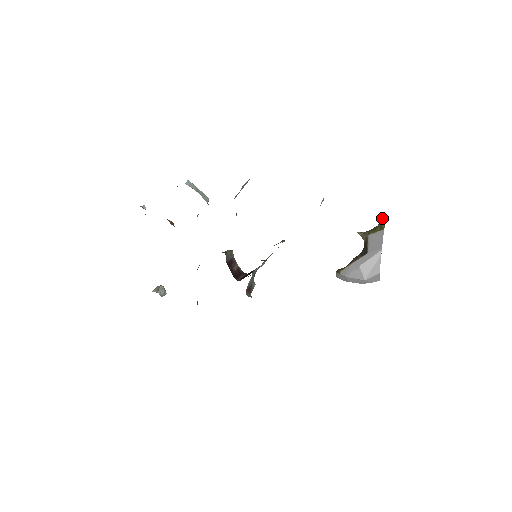
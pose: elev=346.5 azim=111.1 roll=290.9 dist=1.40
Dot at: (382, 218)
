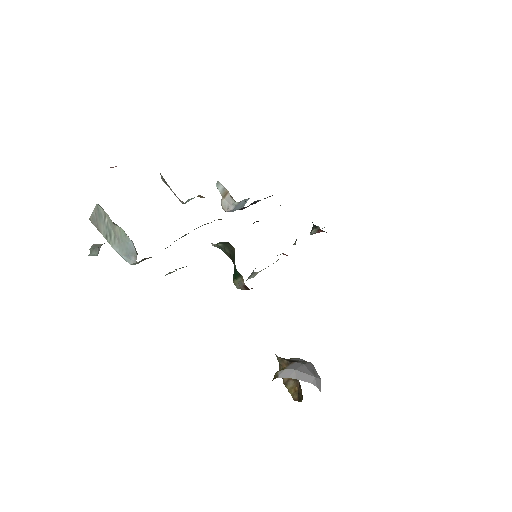
Dot at: occluded
